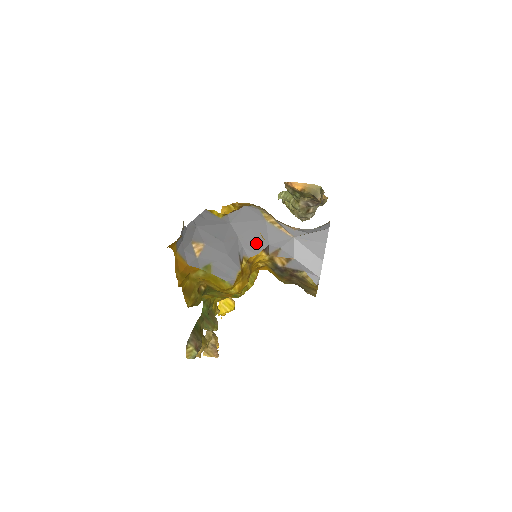
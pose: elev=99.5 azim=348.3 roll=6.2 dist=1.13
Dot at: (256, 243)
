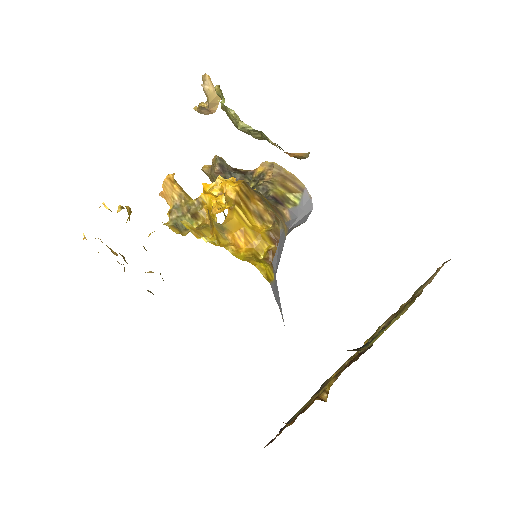
Dot at: occluded
